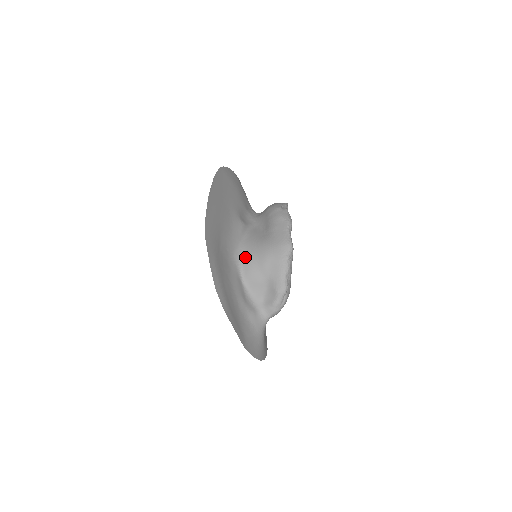
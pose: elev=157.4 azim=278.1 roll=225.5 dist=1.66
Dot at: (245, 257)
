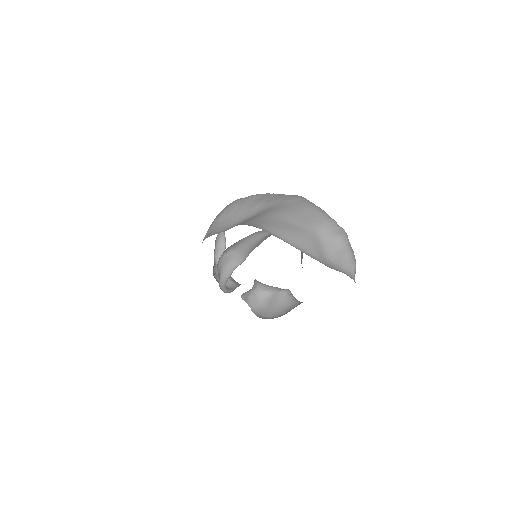
Dot at: (267, 227)
